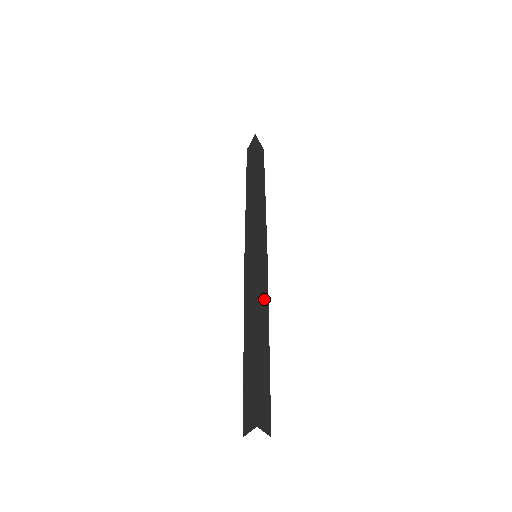
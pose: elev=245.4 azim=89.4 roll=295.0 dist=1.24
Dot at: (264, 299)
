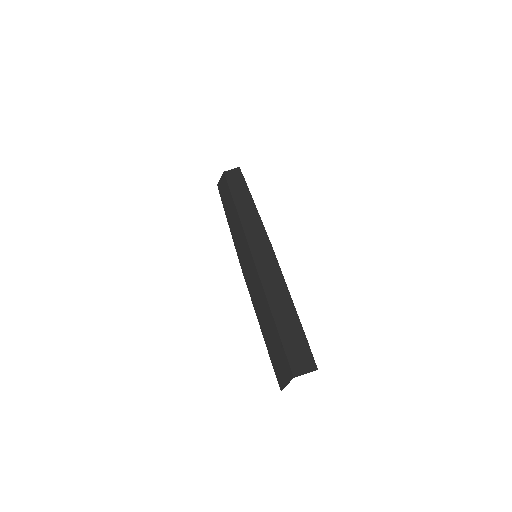
Dot at: occluded
